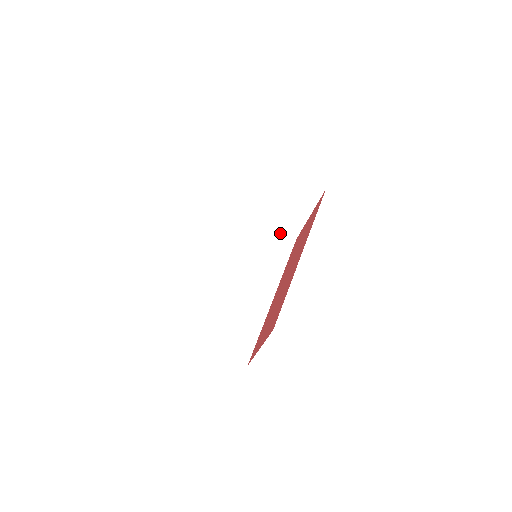
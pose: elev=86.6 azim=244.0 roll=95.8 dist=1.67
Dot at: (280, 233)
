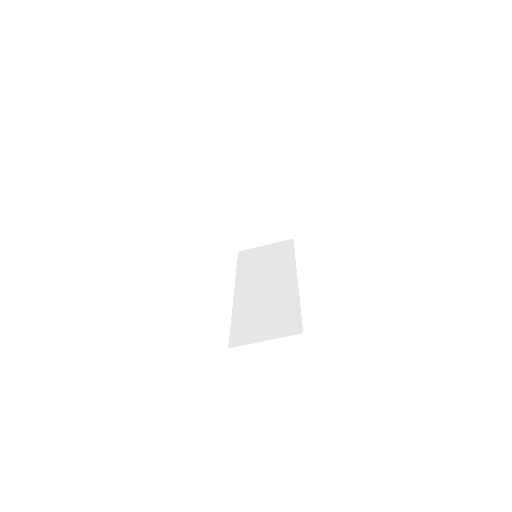
Dot at: (277, 243)
